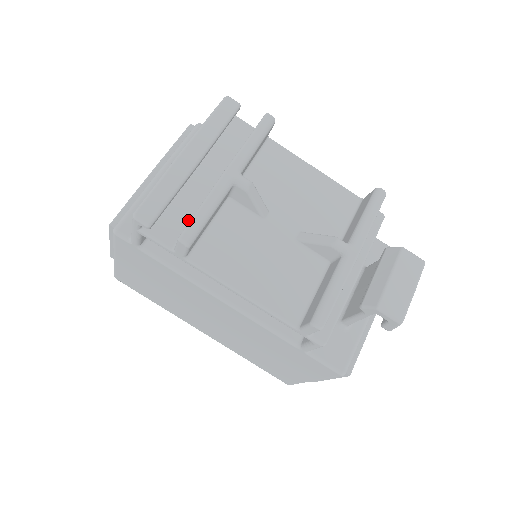
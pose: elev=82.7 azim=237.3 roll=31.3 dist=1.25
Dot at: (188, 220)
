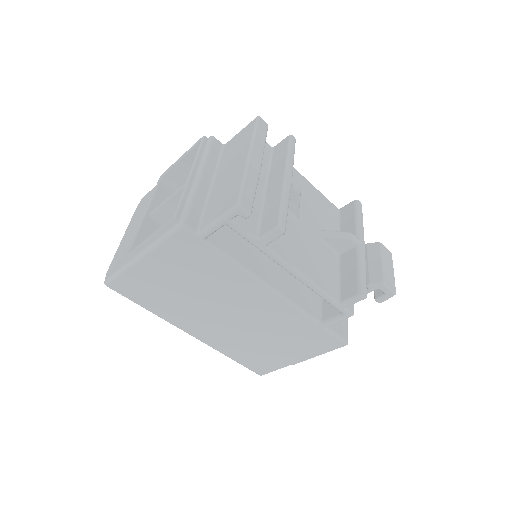
Dot at: (258, 215)
